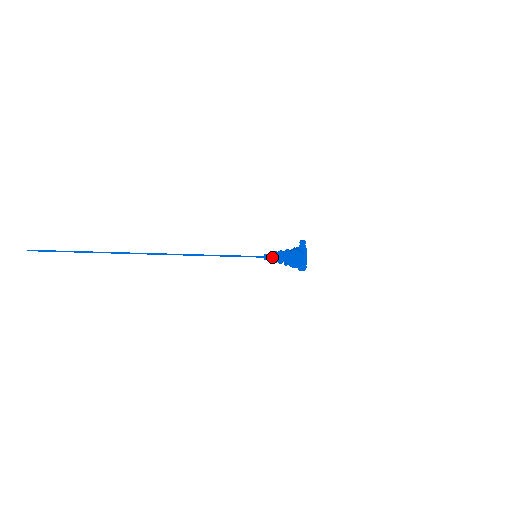
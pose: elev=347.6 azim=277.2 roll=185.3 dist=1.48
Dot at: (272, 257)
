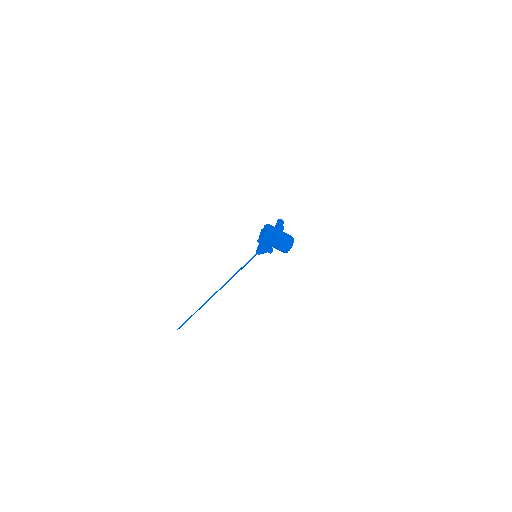
Dot at: (259, 246)
